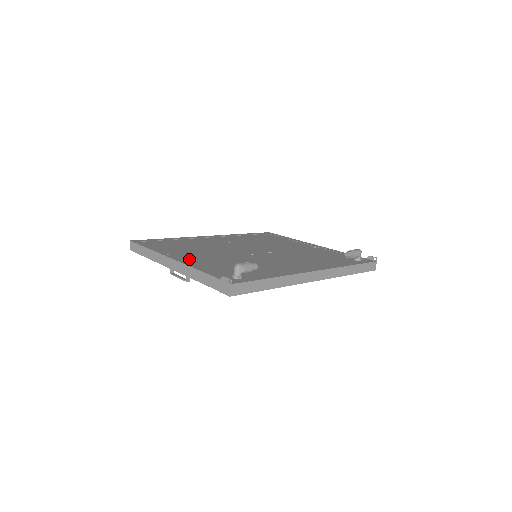
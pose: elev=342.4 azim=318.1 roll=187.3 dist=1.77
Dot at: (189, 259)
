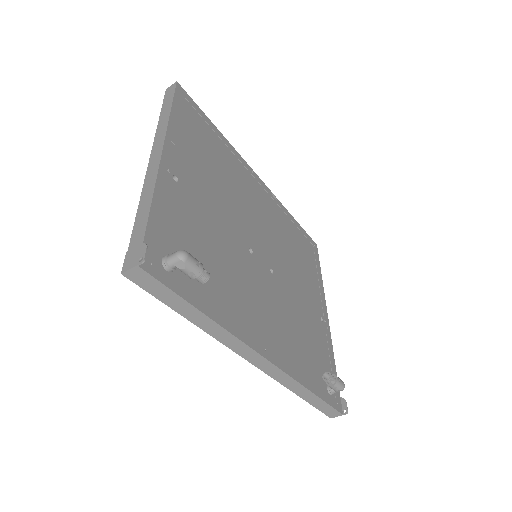
Dot at: (178, 174)
